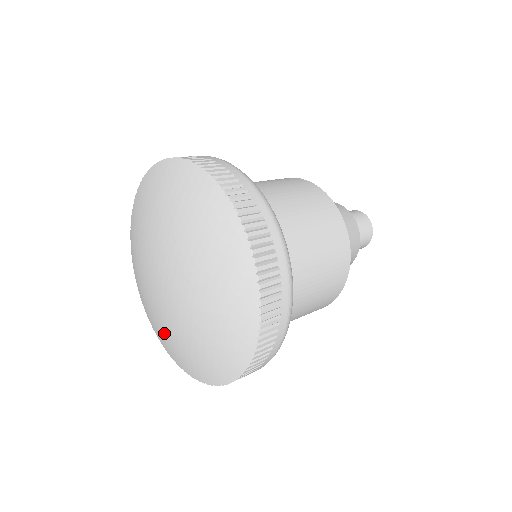
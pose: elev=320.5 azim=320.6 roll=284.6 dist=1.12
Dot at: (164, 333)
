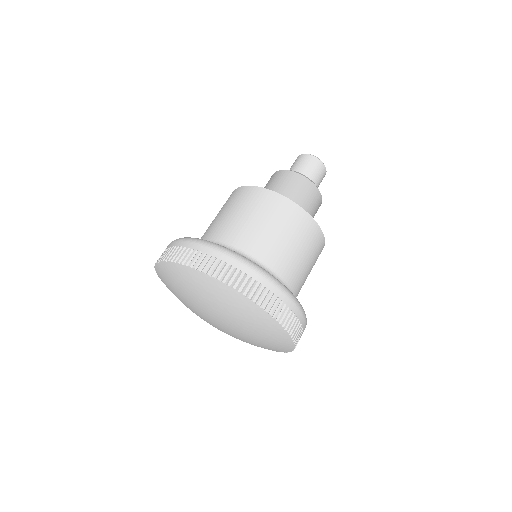
Dot at: occluded
